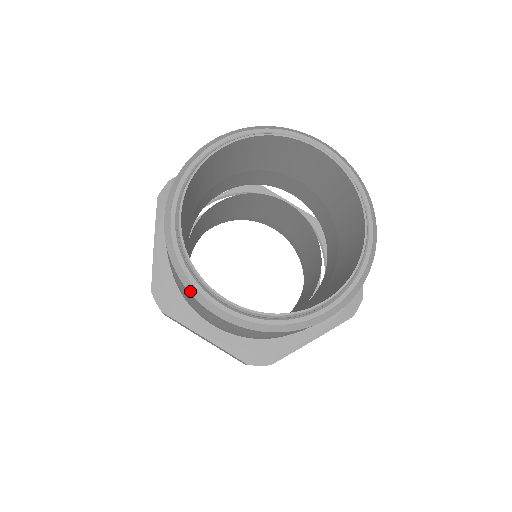
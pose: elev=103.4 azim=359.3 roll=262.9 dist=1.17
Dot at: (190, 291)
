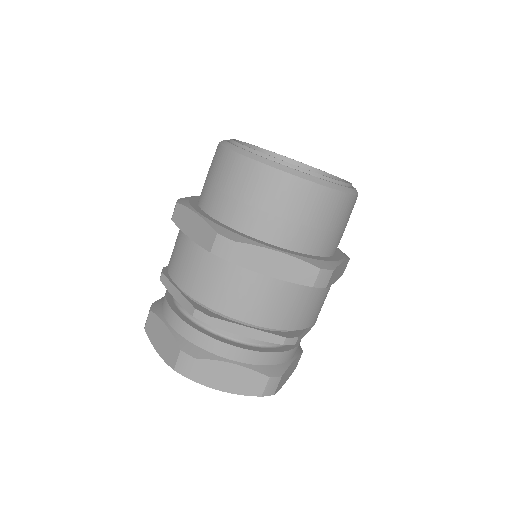
Dot at: (279, 168)
